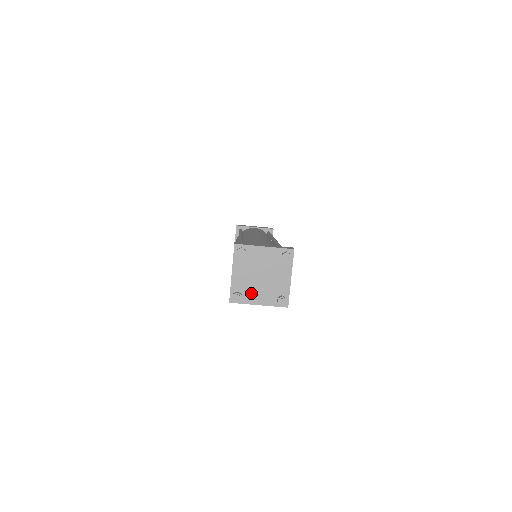
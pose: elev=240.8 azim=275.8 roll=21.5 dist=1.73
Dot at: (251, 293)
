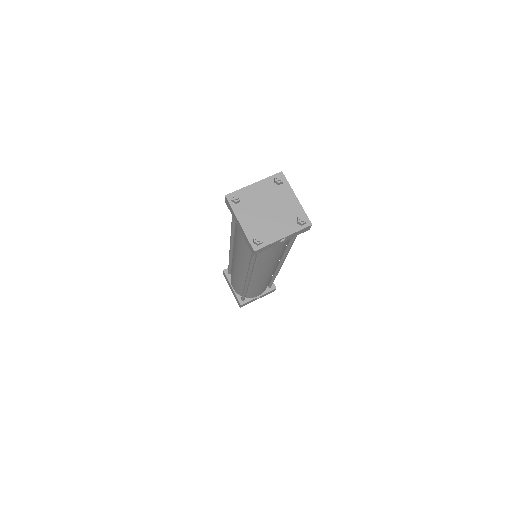
Dot at: (247, 210)
